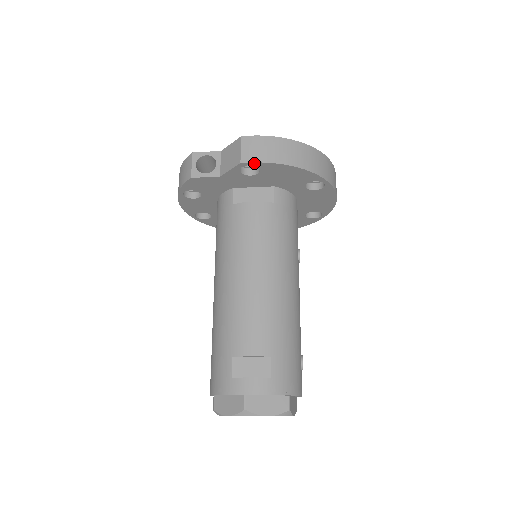
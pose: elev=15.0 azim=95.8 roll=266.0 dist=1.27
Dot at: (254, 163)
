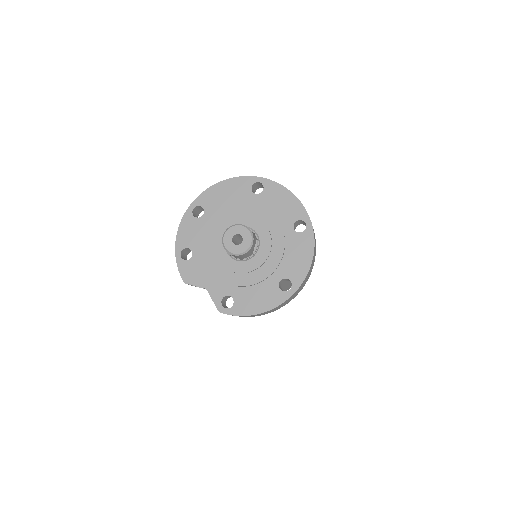
Dot at: occluded
